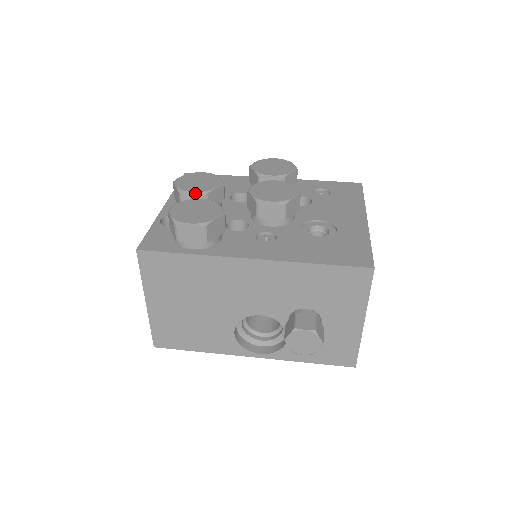
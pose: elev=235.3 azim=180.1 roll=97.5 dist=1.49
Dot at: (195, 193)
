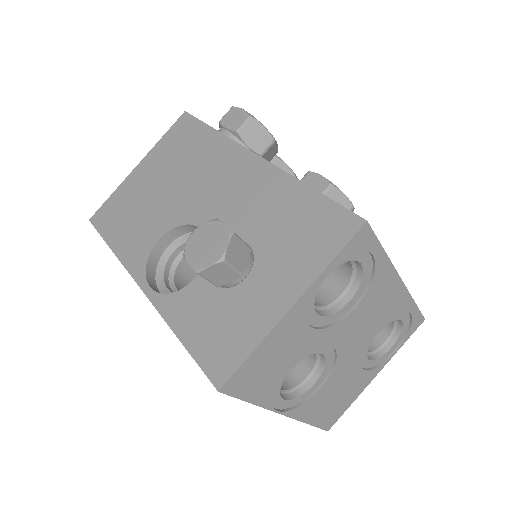
Dot at: occluded
